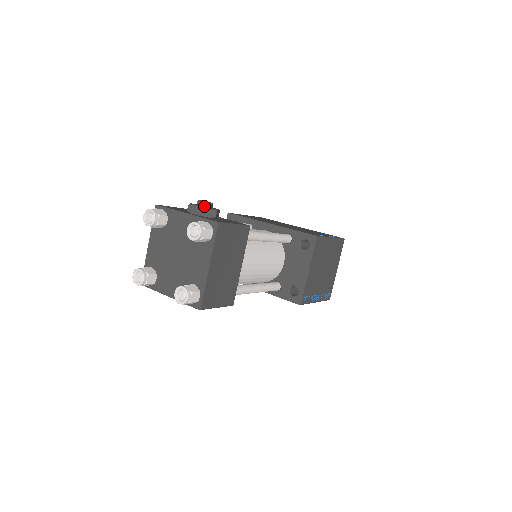
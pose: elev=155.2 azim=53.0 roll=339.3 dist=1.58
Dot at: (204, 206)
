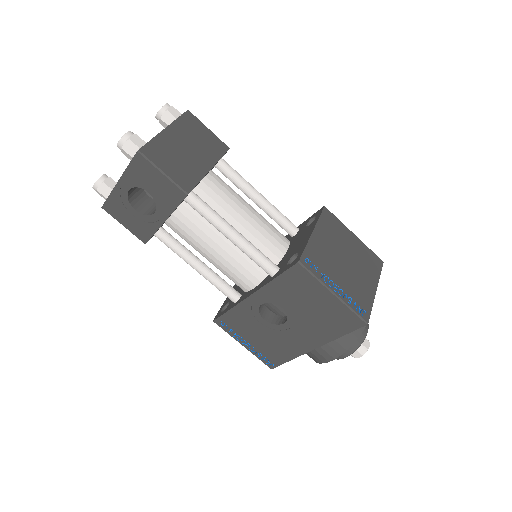
Dot at: occluded
